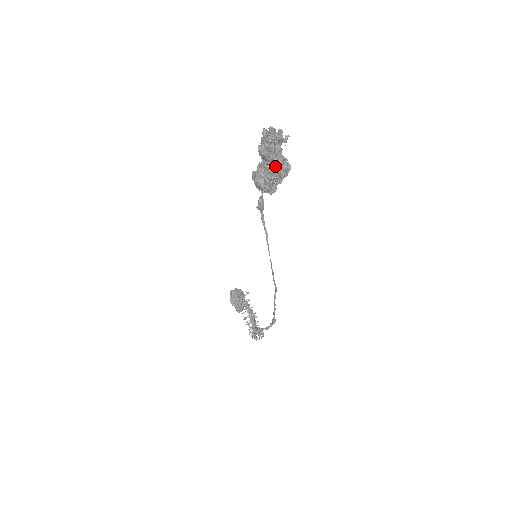
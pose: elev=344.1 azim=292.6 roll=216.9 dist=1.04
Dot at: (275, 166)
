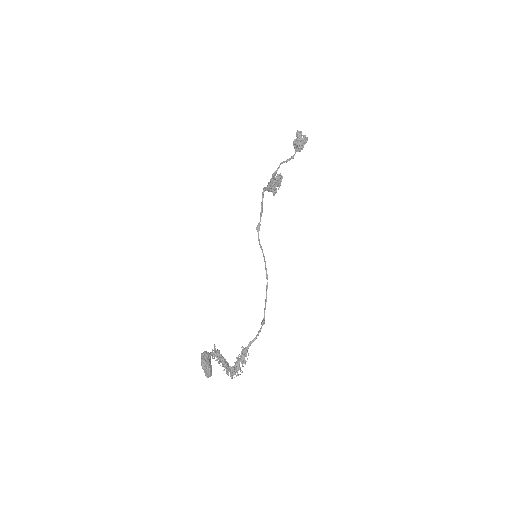
Dot at: (303, 137)
